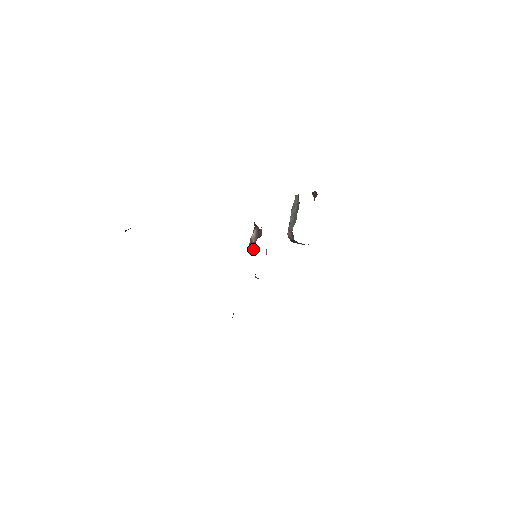
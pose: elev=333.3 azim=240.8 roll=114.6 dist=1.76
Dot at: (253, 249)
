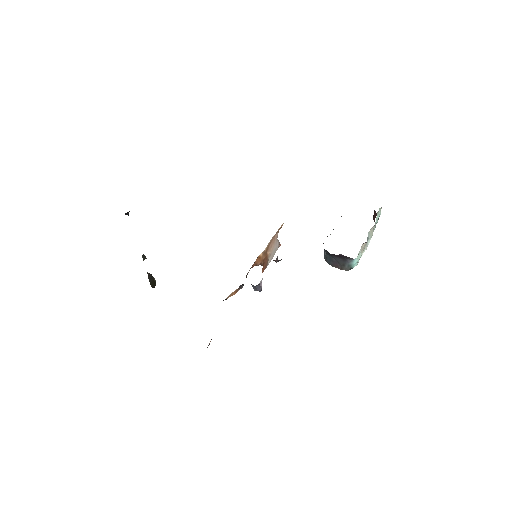
Dot at: (263, 261)
